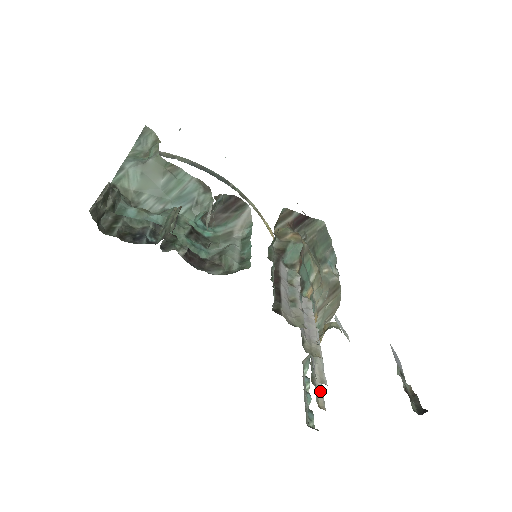
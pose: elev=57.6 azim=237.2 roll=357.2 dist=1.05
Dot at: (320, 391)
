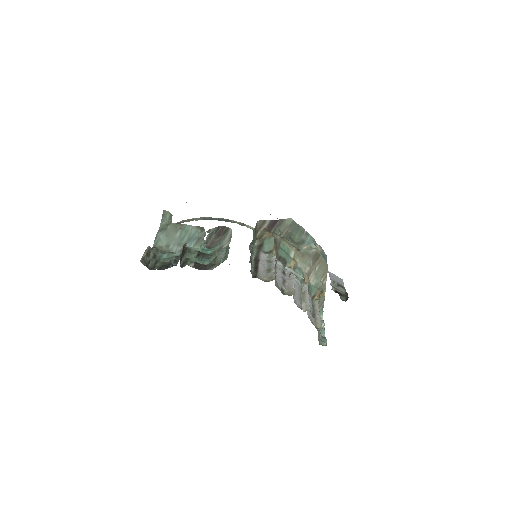
Dot at: (318, 320)
